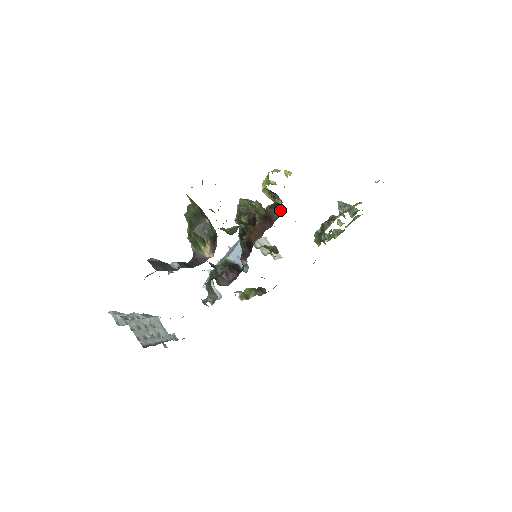
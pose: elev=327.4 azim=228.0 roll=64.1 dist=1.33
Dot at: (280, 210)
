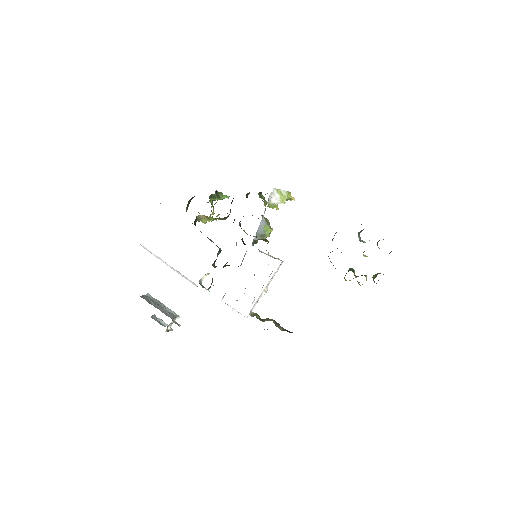
Dot at: occluded
